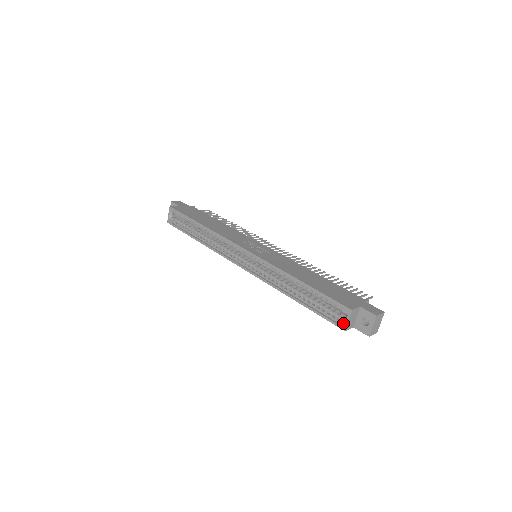
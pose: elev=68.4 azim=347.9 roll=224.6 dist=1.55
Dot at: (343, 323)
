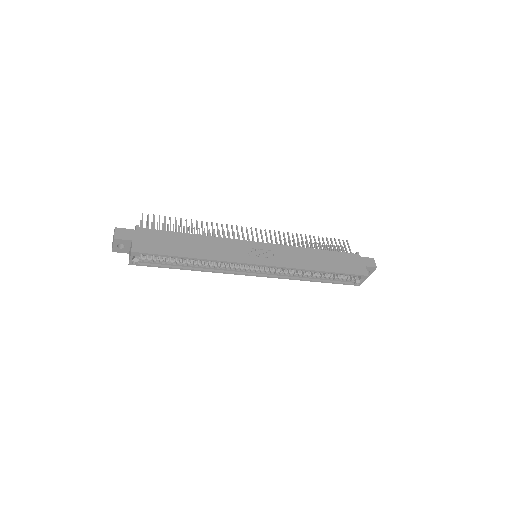
Dot at: (359, 283)
